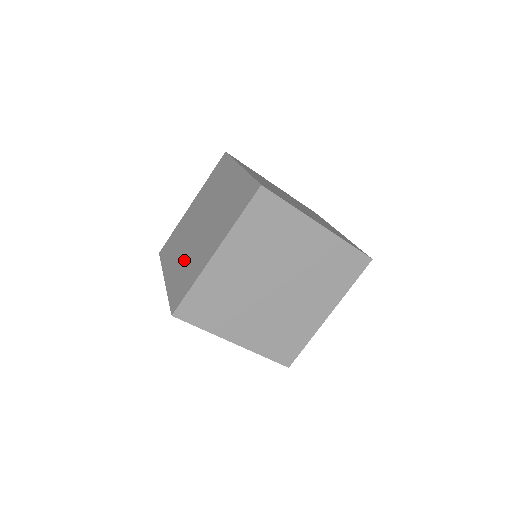
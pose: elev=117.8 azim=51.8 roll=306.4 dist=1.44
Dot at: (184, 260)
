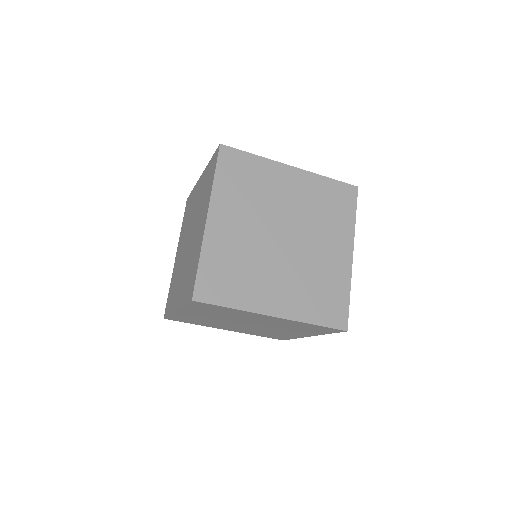
Dot at: (178, 264)
